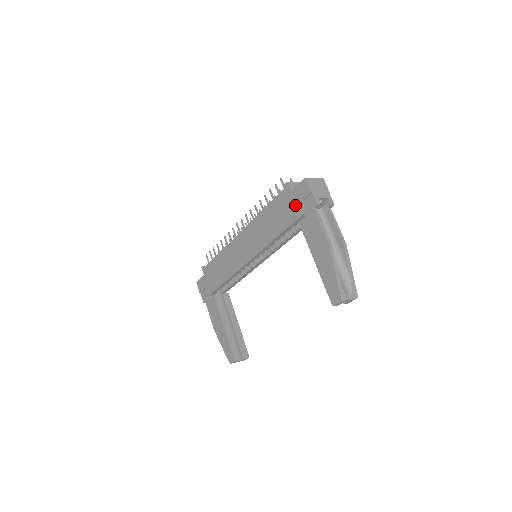
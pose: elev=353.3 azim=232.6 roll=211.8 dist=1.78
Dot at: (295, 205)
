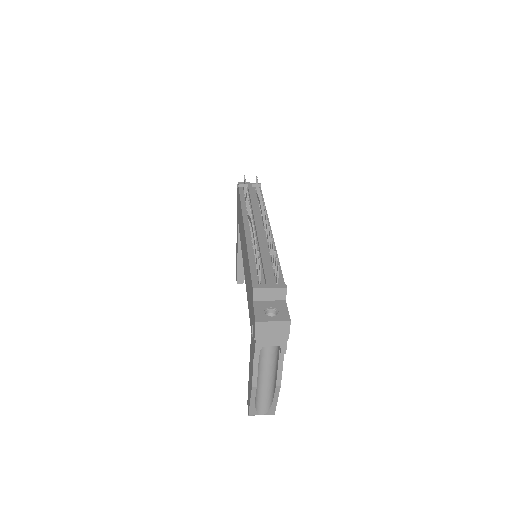
Dot at: (251, 315)
